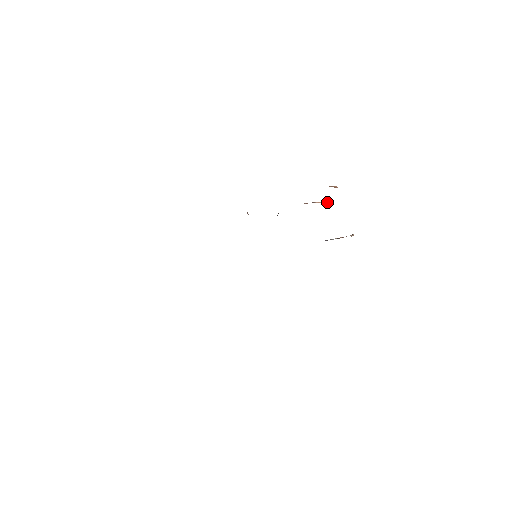
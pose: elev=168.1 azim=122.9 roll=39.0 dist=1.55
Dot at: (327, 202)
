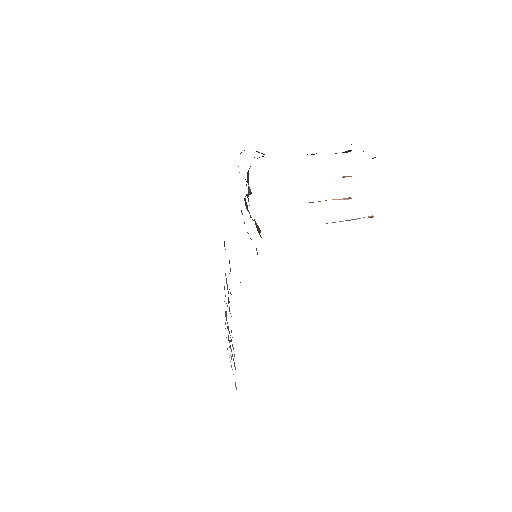
Dot at: (348, 198)
